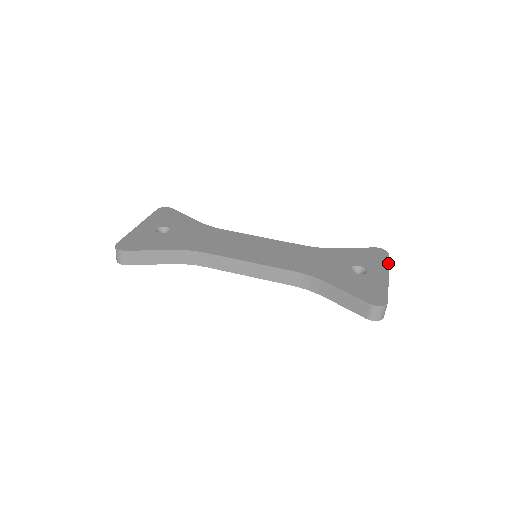
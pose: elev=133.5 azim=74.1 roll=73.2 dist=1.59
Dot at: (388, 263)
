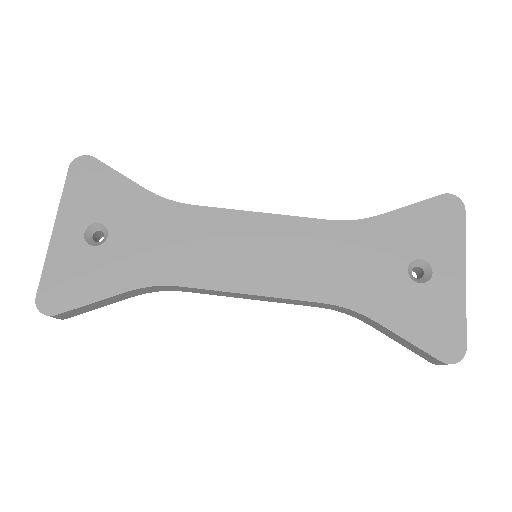
Dot at: (464, 239)
